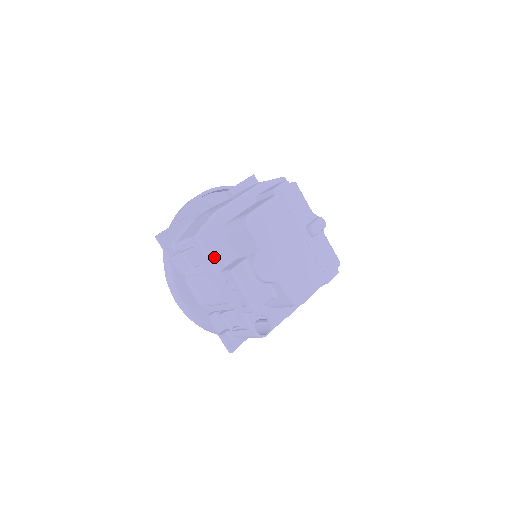
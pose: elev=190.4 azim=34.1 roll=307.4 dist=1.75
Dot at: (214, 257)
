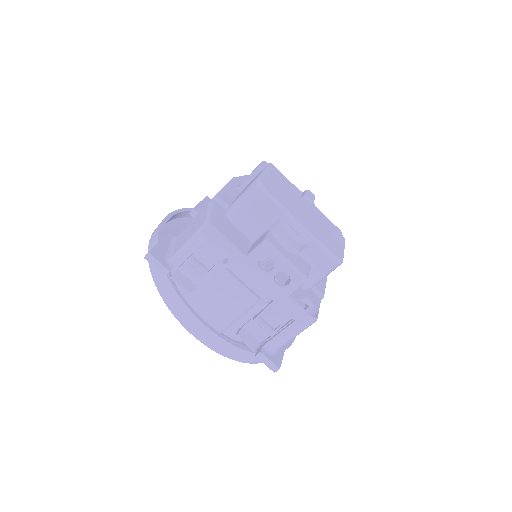
Dot at: (233, 242)
